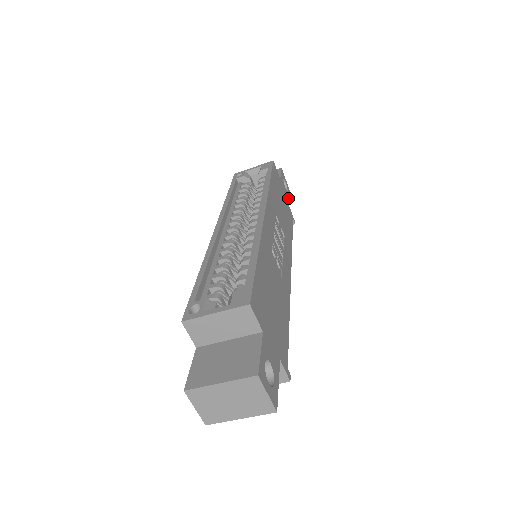
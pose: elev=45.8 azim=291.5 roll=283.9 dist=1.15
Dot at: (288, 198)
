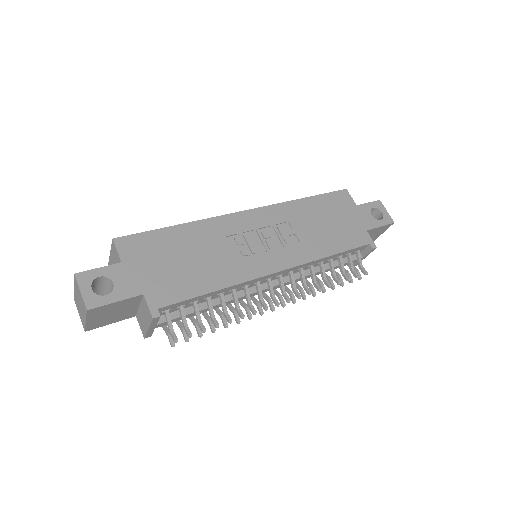
Dot at: (374, 225)
